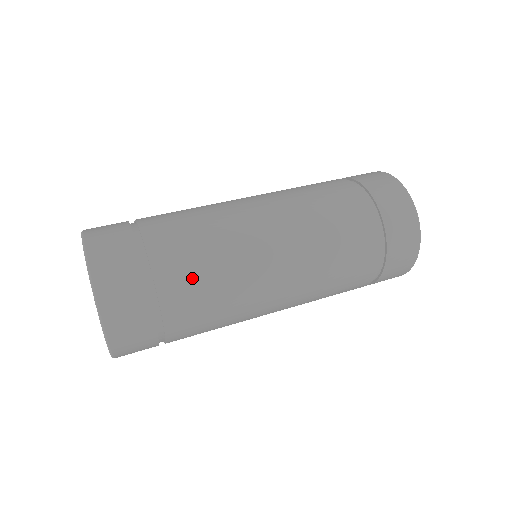
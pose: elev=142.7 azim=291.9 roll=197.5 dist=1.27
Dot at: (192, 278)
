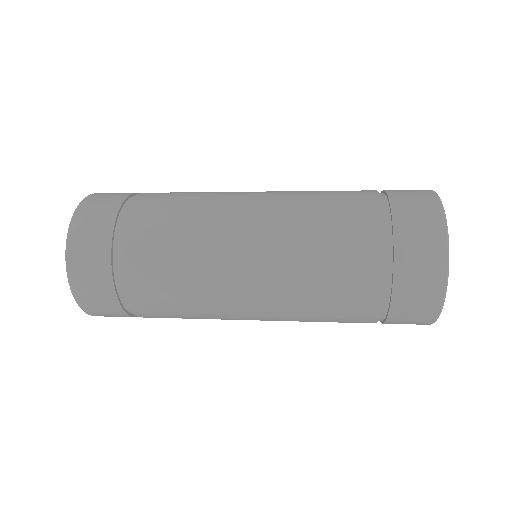
Dot at: (167, 196)
